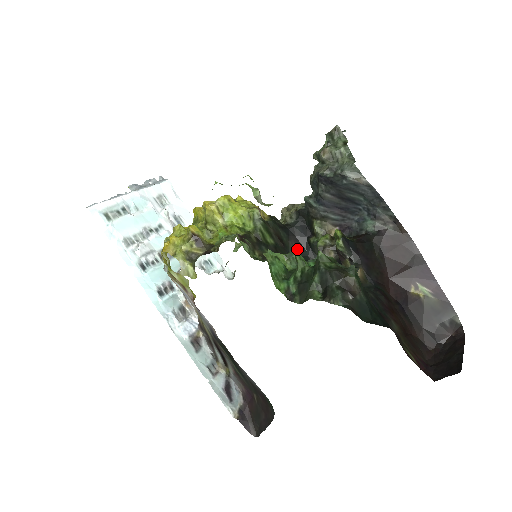
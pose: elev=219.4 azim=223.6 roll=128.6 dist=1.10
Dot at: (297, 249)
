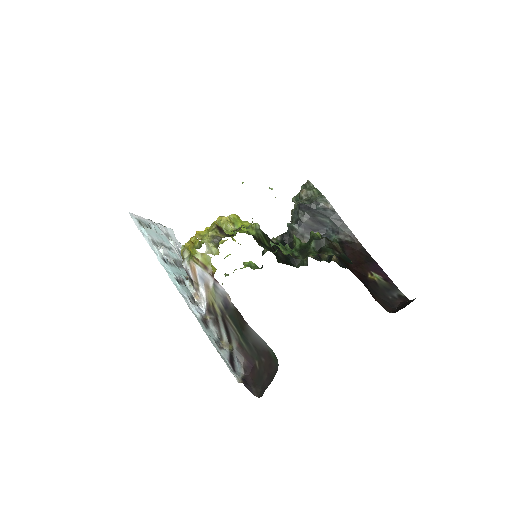
Dot at: (284, 257)
